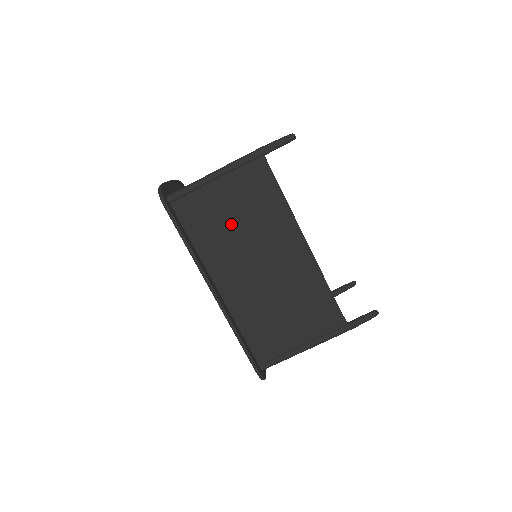
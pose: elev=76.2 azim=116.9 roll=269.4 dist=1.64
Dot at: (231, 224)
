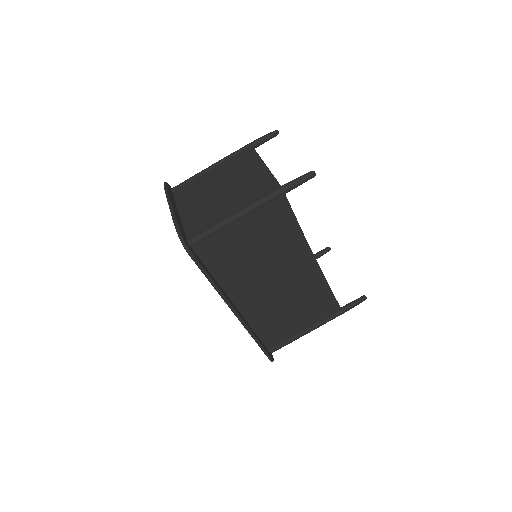
Dot at: (250, 255)
